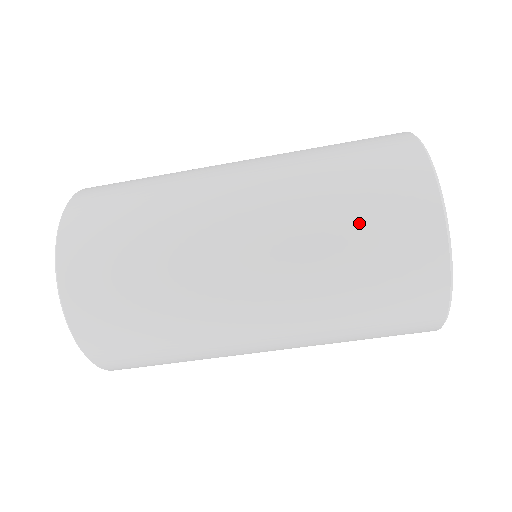
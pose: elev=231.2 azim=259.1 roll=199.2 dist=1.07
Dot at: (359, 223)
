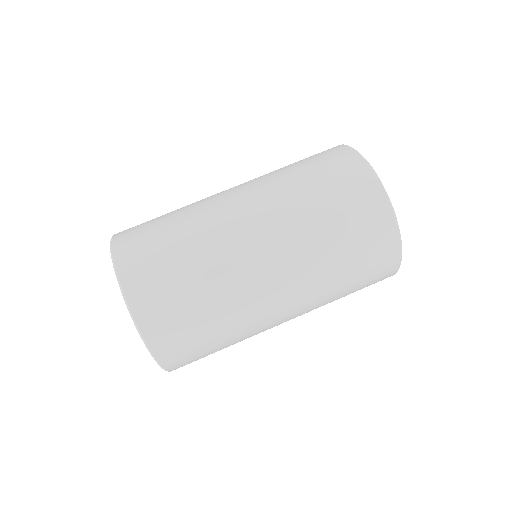
Dot at: (317, 179)
